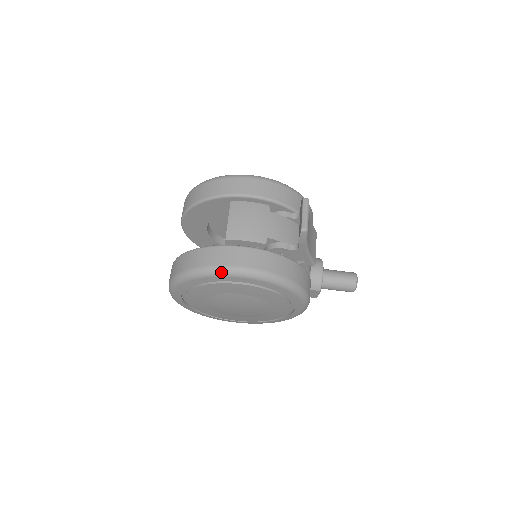
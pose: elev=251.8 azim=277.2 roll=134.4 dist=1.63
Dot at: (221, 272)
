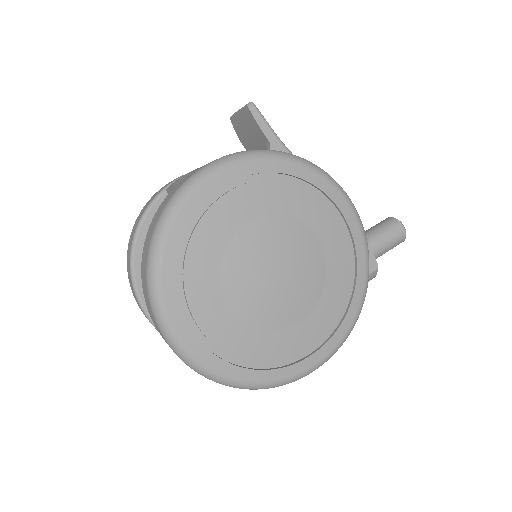
Dot at: (193, 181)
